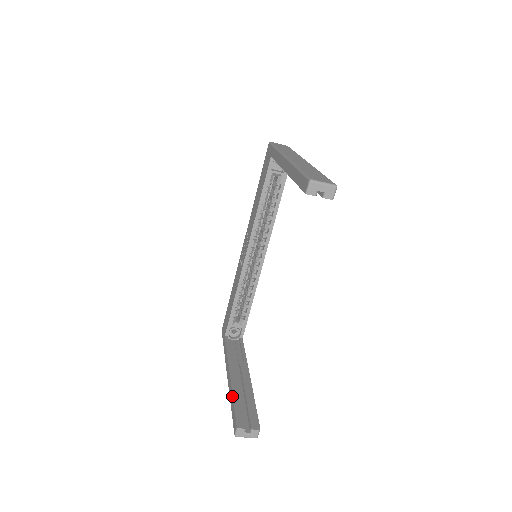
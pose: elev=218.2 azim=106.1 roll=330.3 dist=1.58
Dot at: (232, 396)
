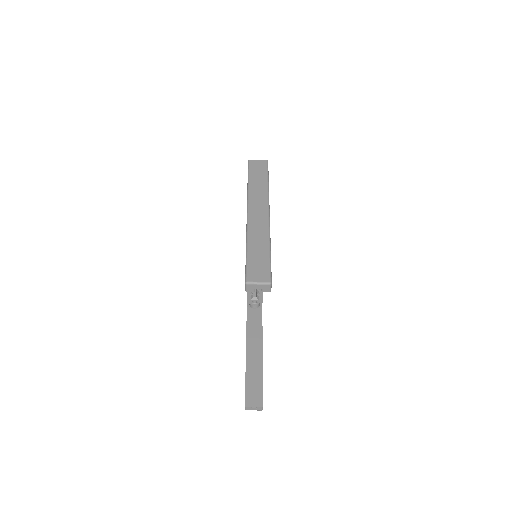
Dot at: (245, 375)
